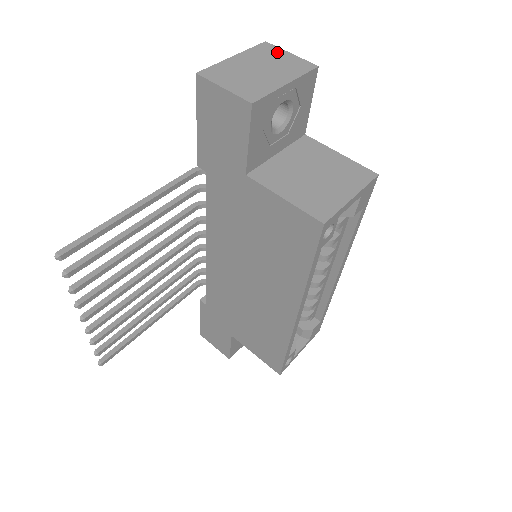
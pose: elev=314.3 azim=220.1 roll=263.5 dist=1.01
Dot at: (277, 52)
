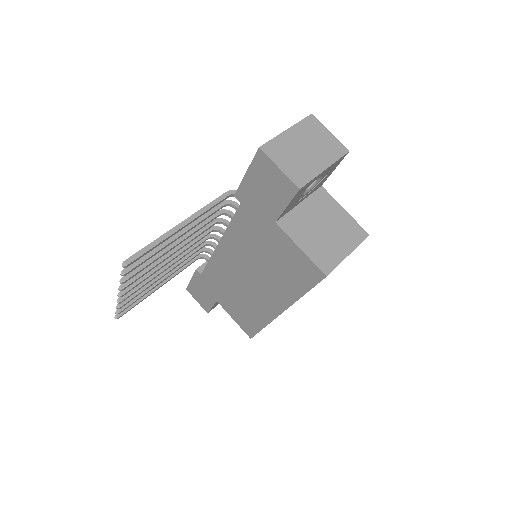
Dot at: (320, 129)
